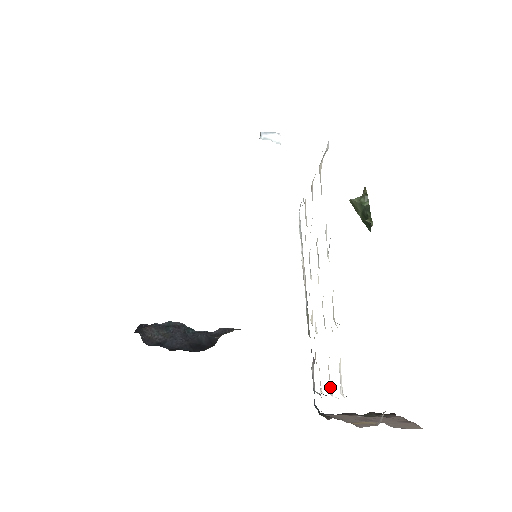
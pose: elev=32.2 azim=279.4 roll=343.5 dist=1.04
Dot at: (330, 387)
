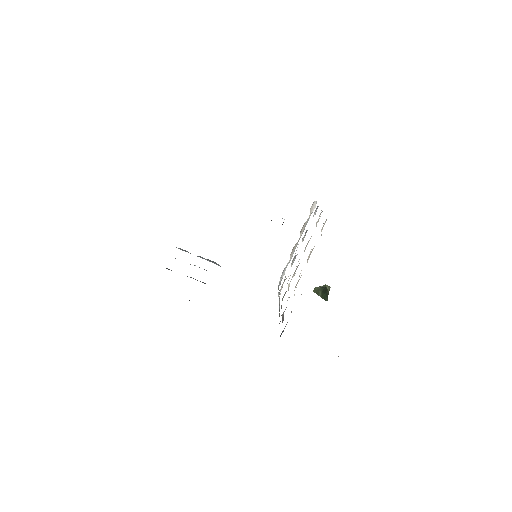
Dot at: occluded
